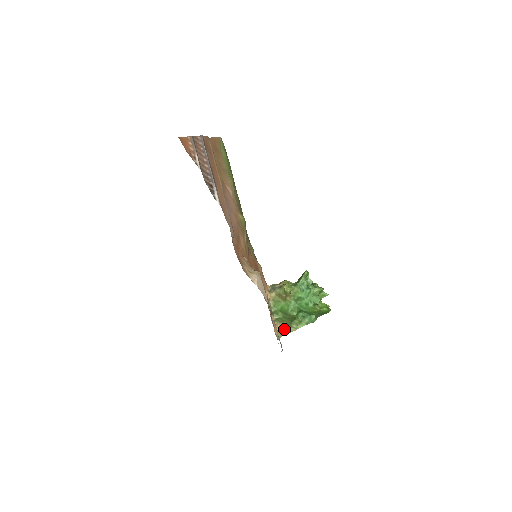
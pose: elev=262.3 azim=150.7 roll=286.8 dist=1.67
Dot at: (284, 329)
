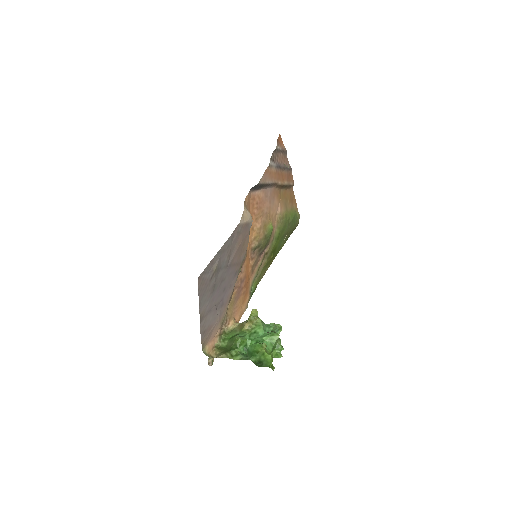
Dot at: (216, 356)
